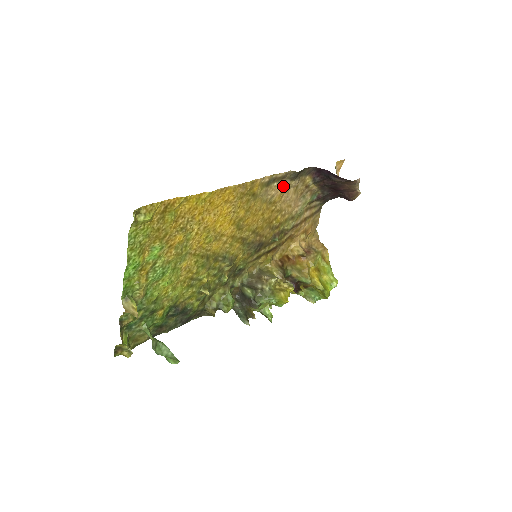
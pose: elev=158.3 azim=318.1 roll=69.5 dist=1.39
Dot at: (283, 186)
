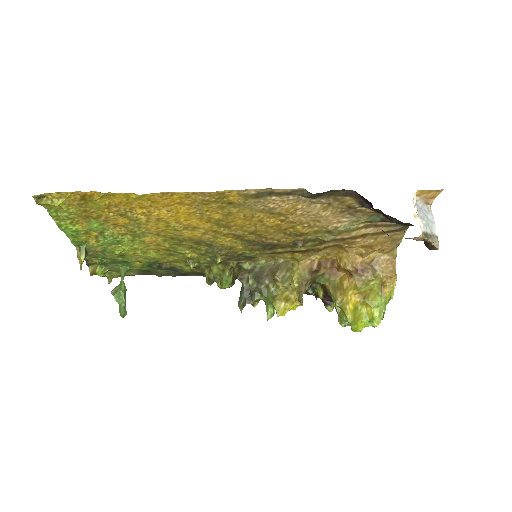
Dot at: (293, 201)
